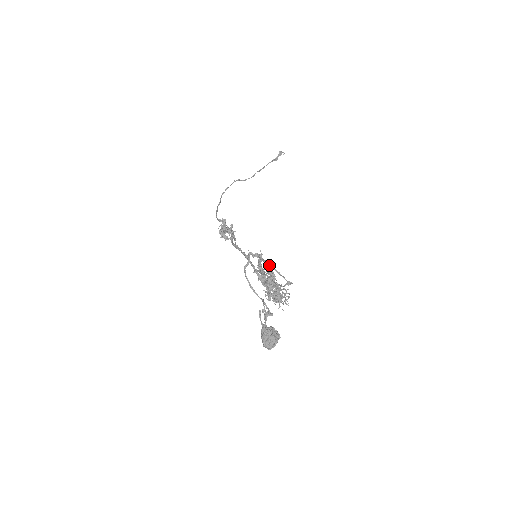
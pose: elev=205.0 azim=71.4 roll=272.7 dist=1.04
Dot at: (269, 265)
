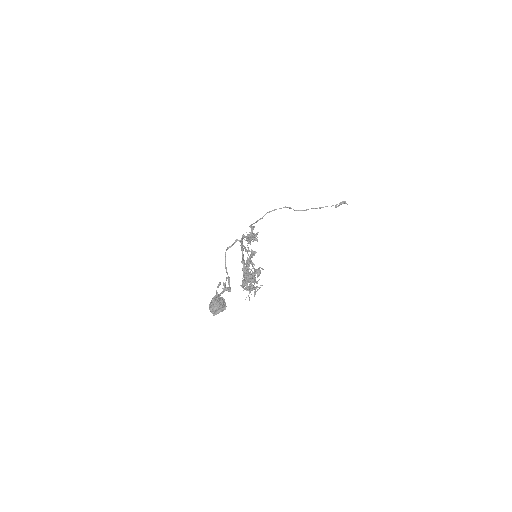
Dot at: (247, 253)
